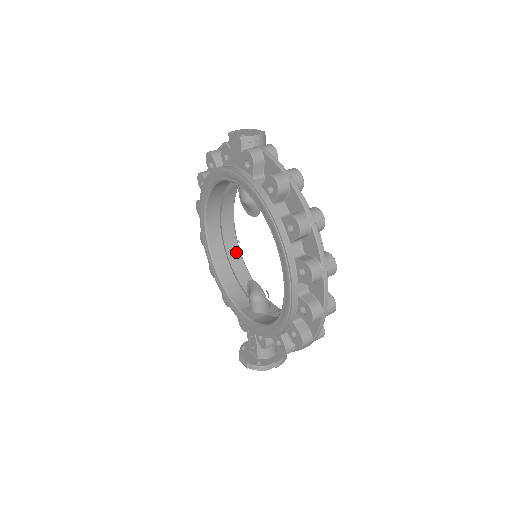
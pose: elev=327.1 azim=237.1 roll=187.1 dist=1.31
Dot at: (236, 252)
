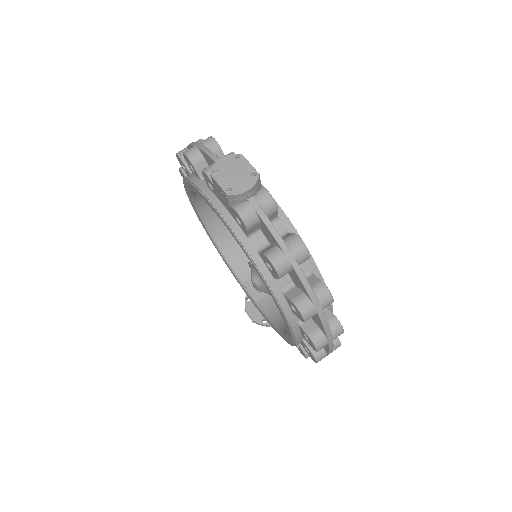
Dot at: occluded
